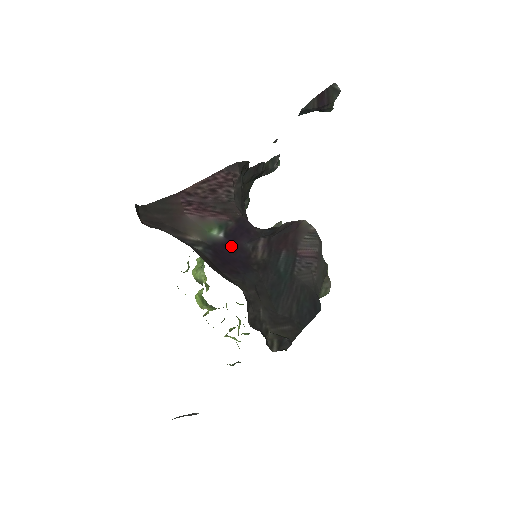
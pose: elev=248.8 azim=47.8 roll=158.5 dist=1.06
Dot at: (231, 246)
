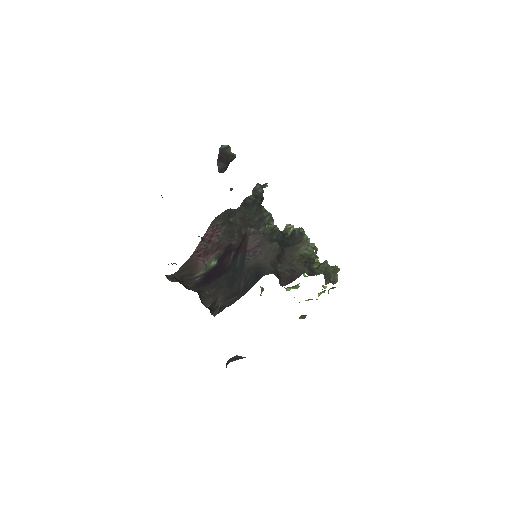
Dot at: (218, 266)
